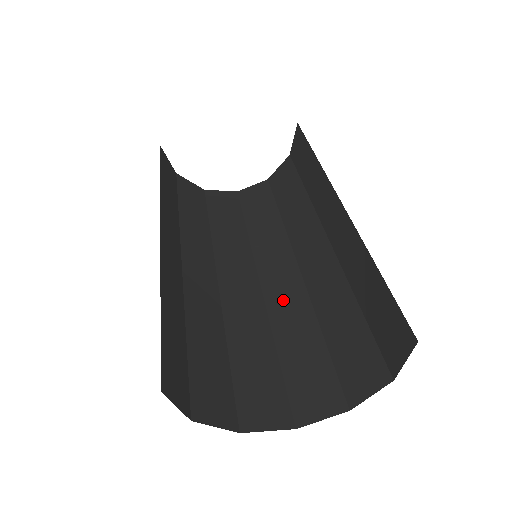
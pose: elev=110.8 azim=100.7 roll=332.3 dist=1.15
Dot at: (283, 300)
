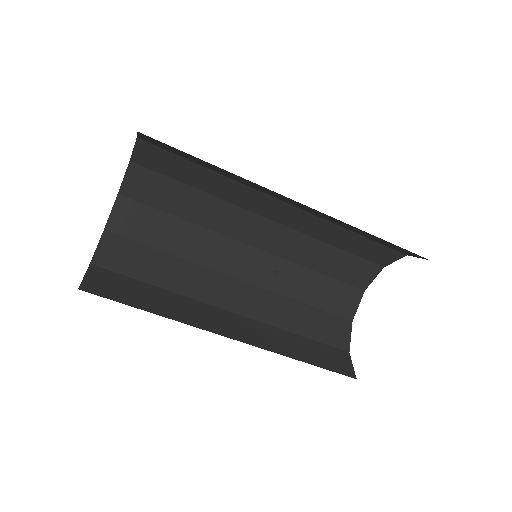
Dot at: (288, 247)
